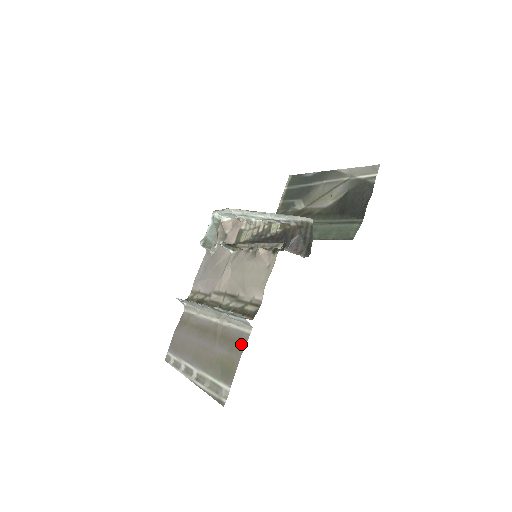
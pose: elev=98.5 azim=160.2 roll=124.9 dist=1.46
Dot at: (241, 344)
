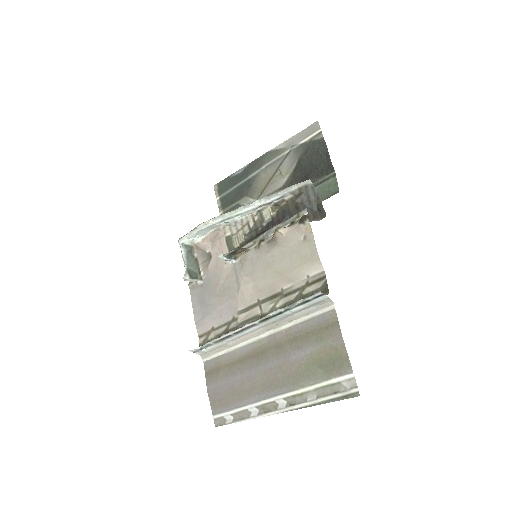
Dot at: (331, 325)
